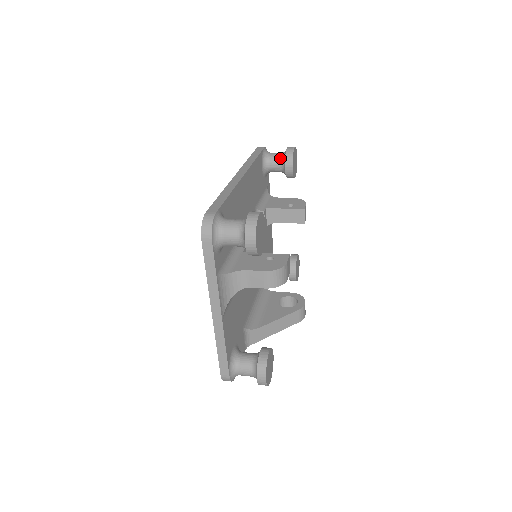
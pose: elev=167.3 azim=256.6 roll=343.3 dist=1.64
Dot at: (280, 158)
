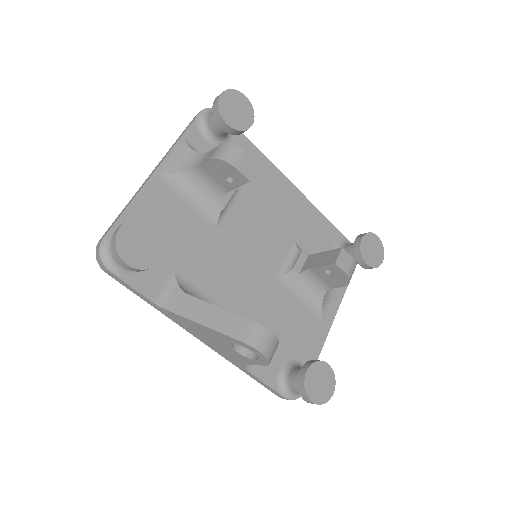
Dot at: occluded
